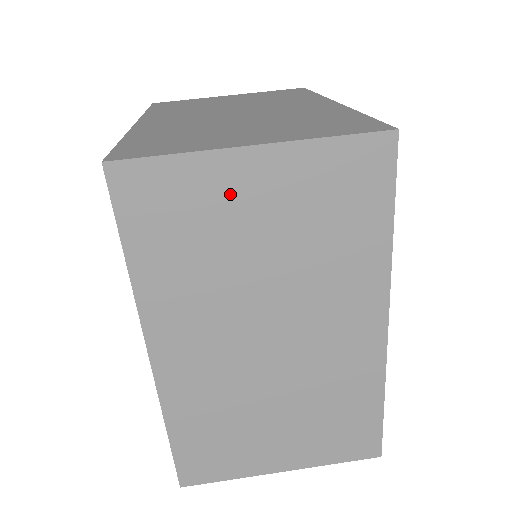
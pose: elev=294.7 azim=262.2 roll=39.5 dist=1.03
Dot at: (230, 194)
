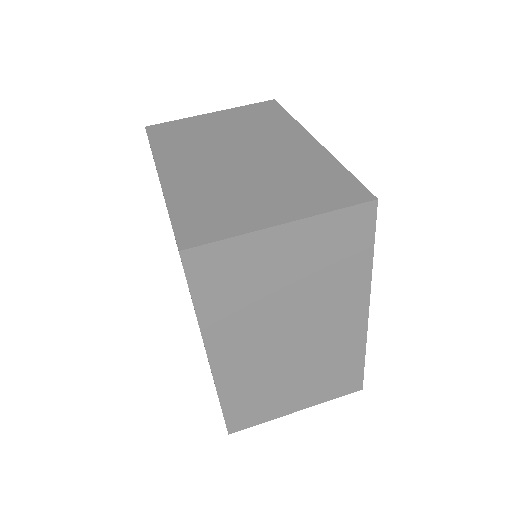
Dot at: (266, 255)
